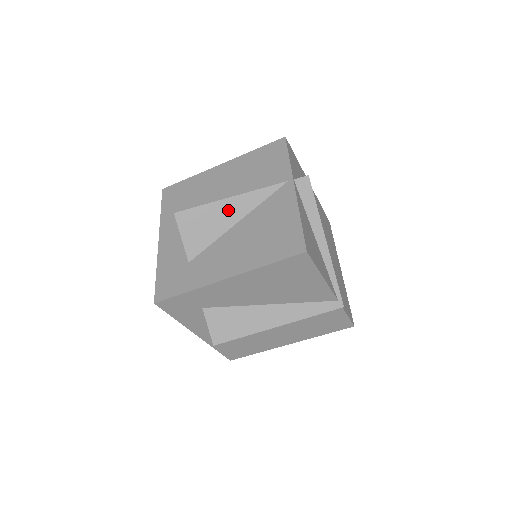
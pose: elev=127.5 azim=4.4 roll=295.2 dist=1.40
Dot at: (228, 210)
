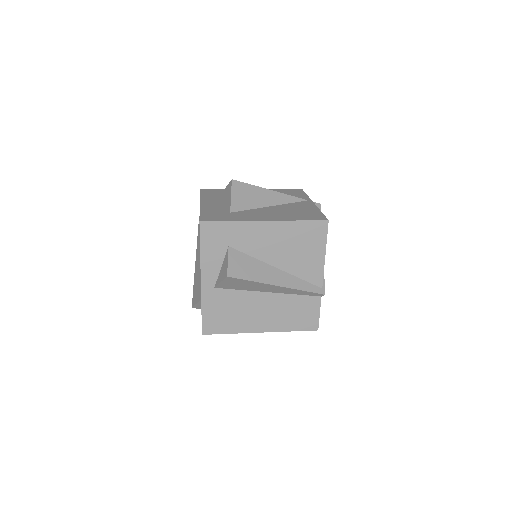
Dot at: (267, 196)
